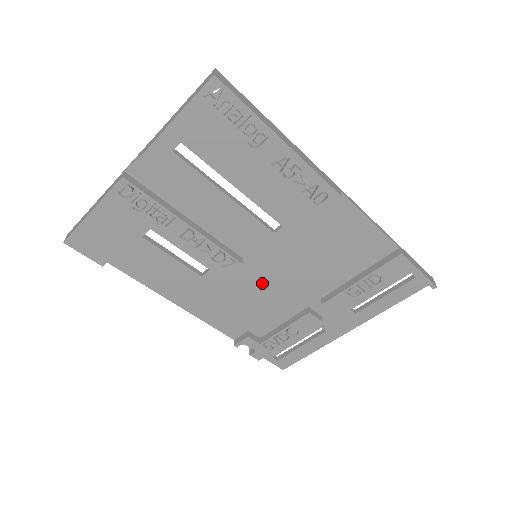
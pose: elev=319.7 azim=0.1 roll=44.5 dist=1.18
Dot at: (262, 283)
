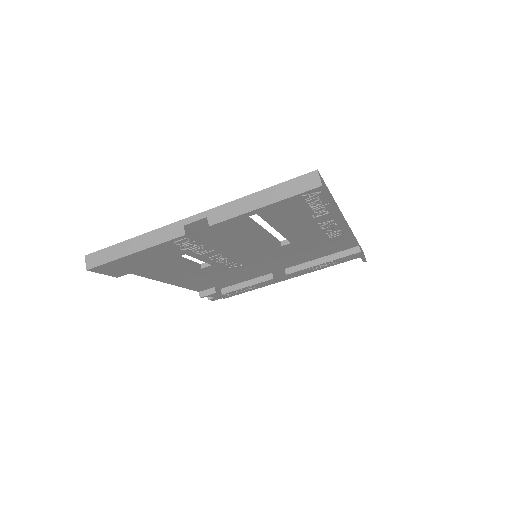
Dot at: (248, 267)
